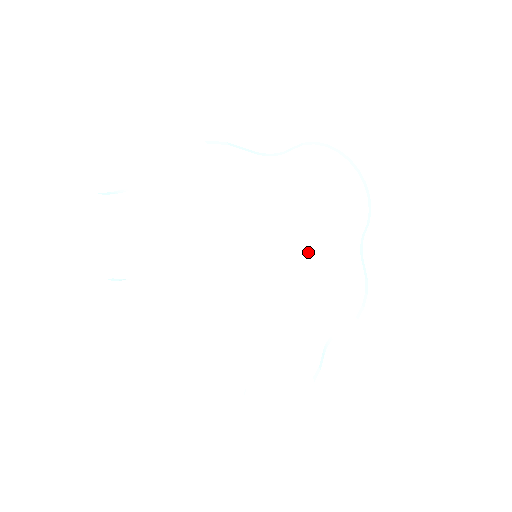
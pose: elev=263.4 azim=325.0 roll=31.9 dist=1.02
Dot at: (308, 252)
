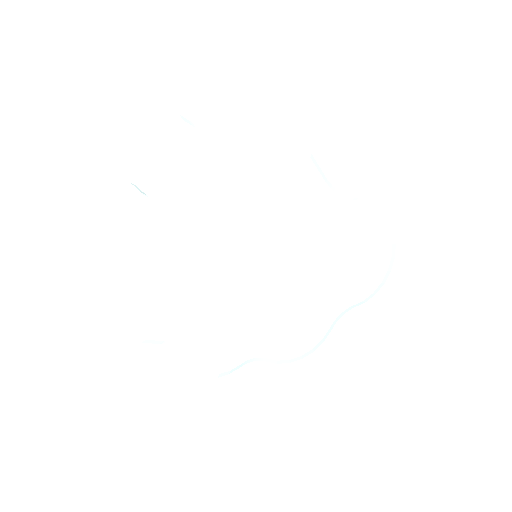
Dot at: (298, 285)
